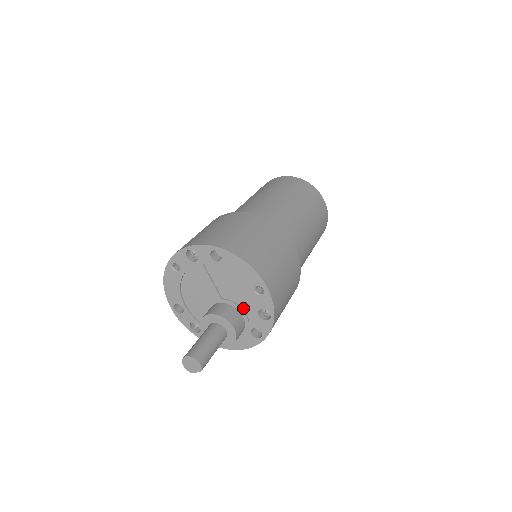
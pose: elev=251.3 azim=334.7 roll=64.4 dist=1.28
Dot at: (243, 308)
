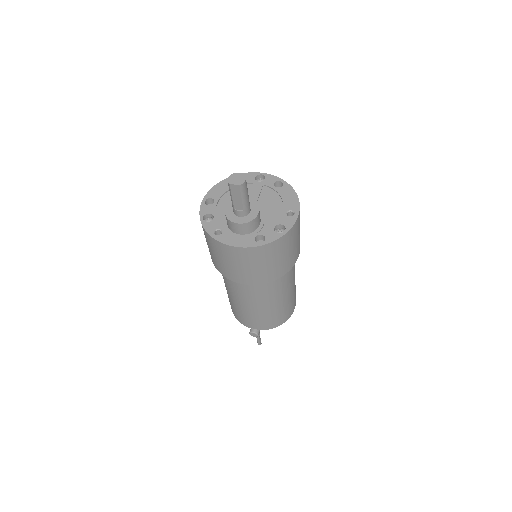
Dot at: (265, 220)
